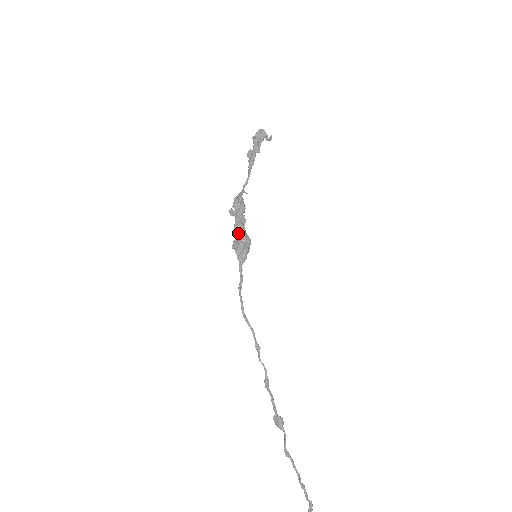
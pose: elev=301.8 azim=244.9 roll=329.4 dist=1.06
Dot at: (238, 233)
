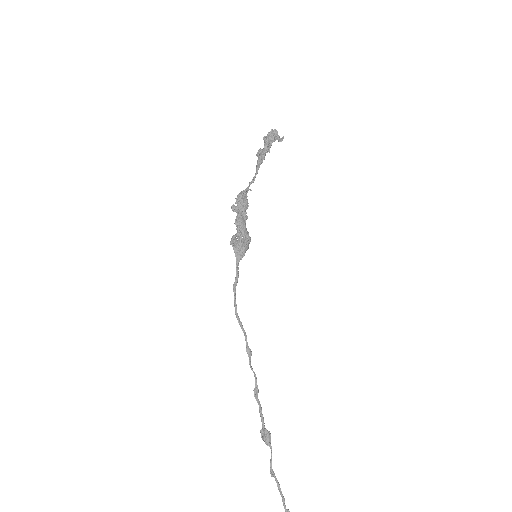
Dot at: (238, 229)
